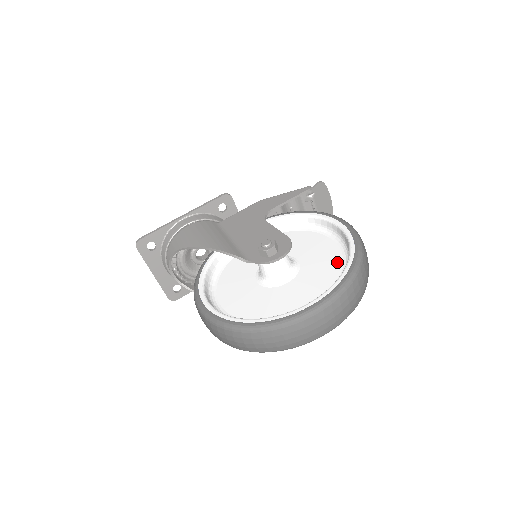
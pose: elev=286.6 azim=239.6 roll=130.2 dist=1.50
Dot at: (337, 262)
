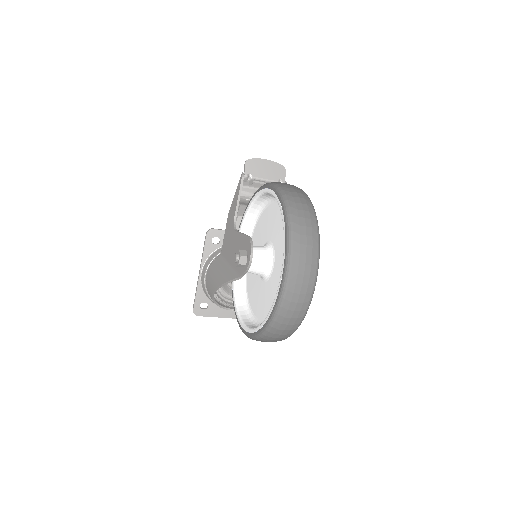
Dot at: occluded
